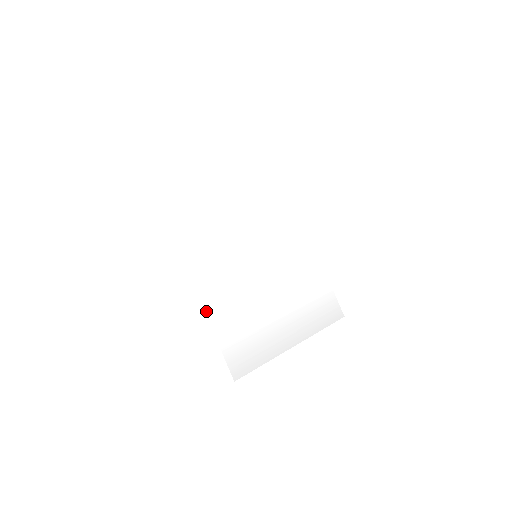
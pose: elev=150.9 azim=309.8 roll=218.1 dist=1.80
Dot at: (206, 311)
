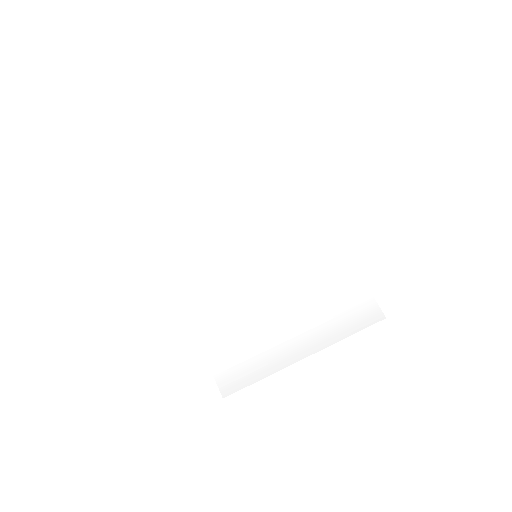
Dot at: (191, 320)
